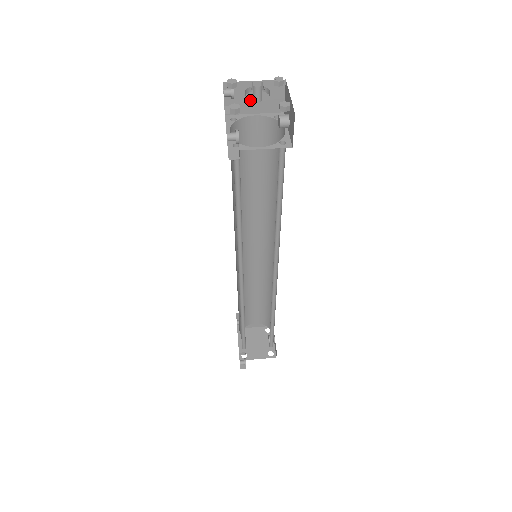
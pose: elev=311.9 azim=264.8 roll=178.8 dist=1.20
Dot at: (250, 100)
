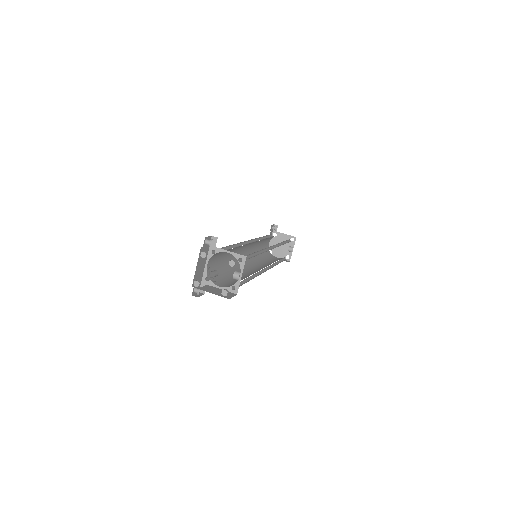
Dot at: occluded
